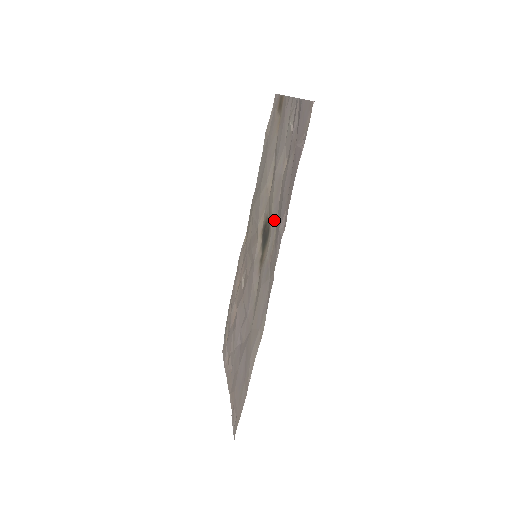
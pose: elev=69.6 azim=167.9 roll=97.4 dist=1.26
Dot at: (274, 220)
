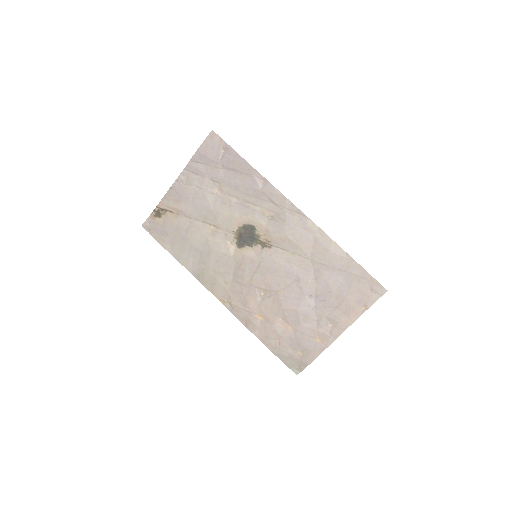
Dot at: (247, 210)
